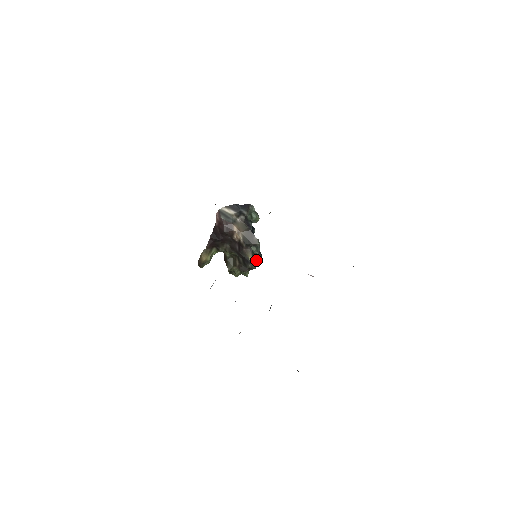
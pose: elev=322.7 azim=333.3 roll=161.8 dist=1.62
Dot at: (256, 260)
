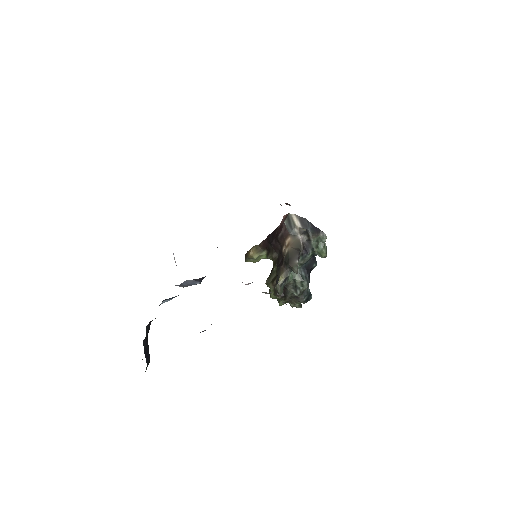
Dot at: (294, 293)
